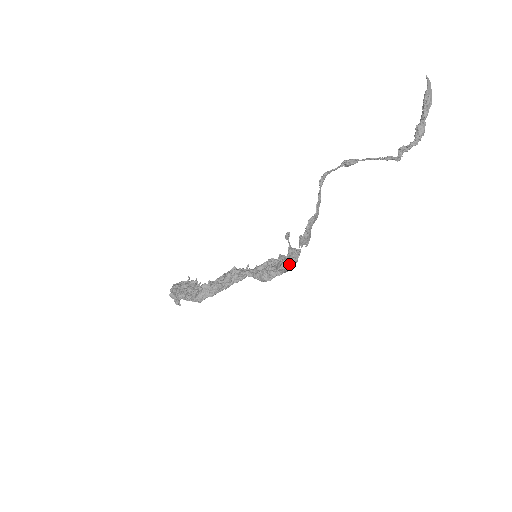
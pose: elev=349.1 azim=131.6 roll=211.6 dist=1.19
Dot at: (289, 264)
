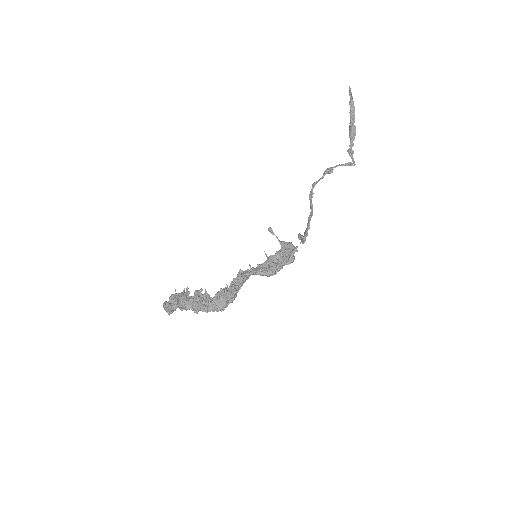
Dot at: (294, 258)
